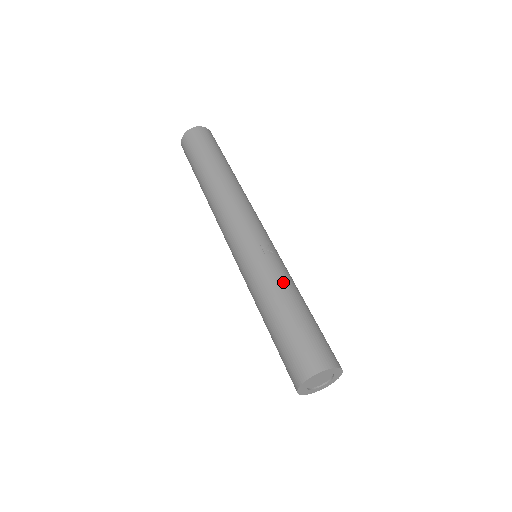
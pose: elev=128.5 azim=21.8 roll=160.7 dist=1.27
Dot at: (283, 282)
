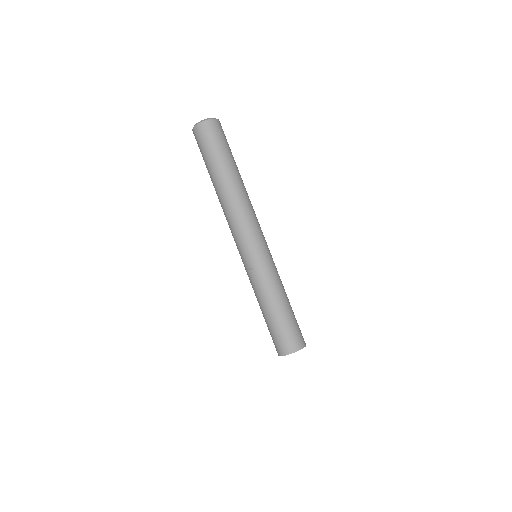
Dot at: (261, 294)
